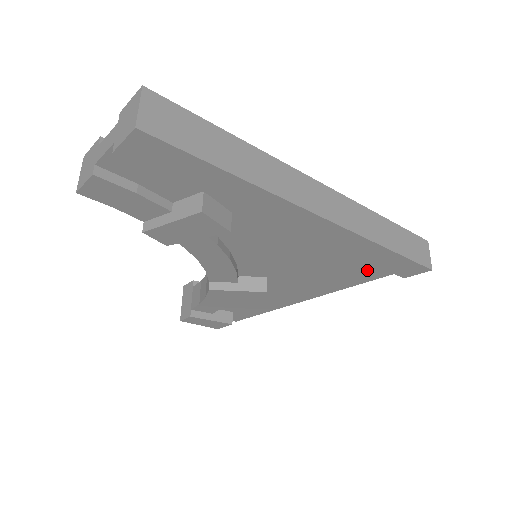
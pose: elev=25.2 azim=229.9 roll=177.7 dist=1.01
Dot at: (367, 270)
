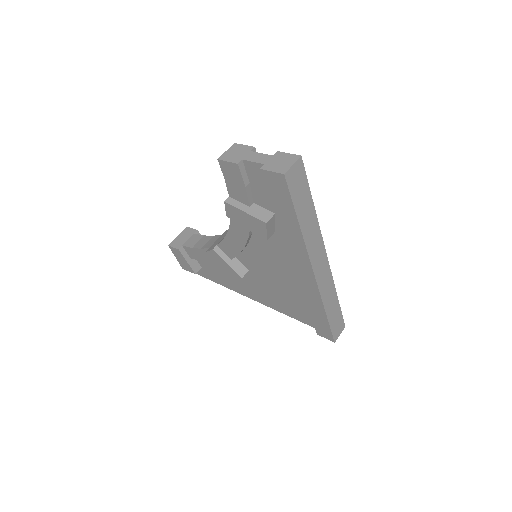
Dot at: (303, 314)
